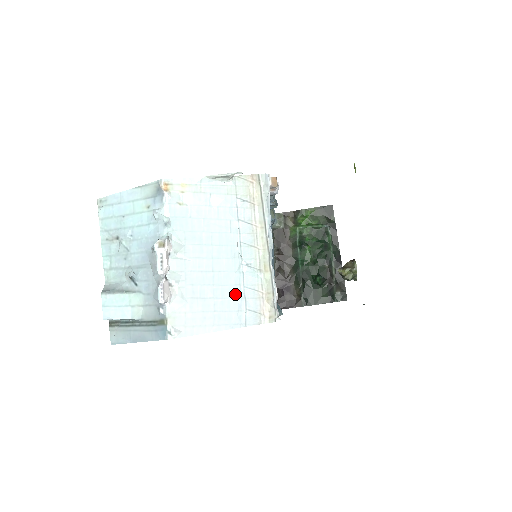
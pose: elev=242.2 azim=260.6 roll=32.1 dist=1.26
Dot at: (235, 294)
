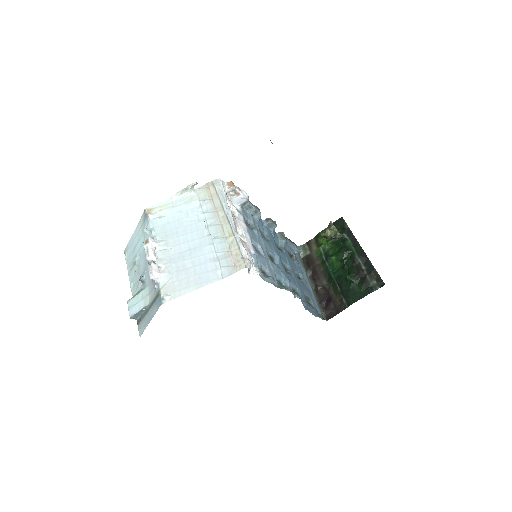
Dot at: (210, 259)
